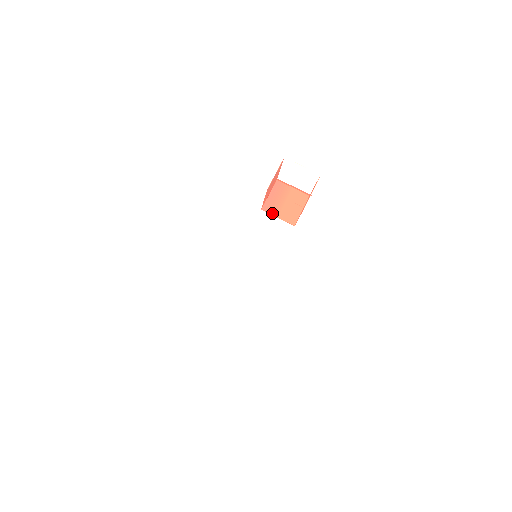
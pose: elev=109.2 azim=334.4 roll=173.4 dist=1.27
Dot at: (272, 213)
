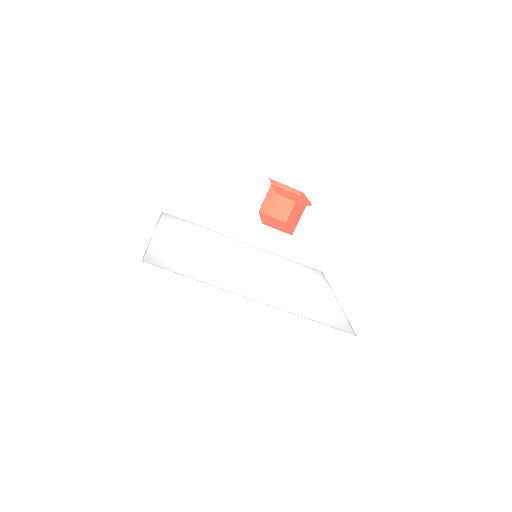
Dot at: (268, 214)
